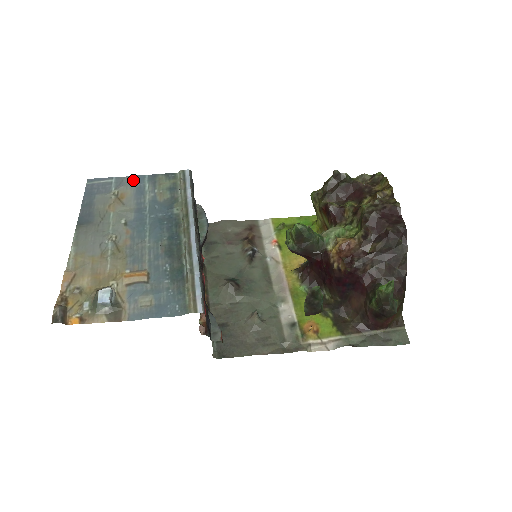
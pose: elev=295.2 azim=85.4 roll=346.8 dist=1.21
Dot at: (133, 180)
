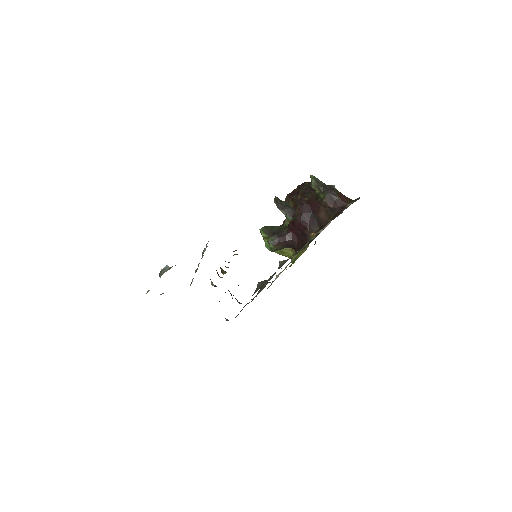
Dot at: occluded
